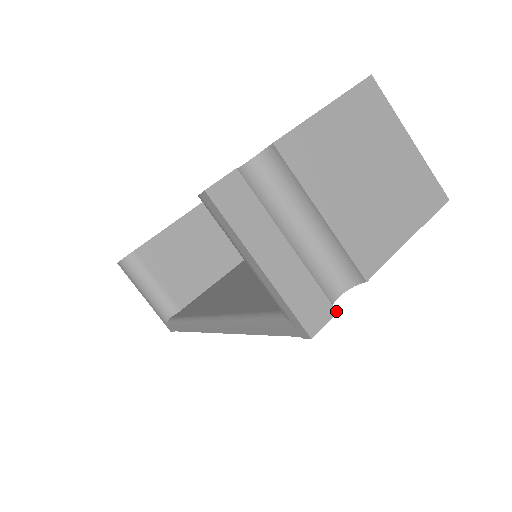
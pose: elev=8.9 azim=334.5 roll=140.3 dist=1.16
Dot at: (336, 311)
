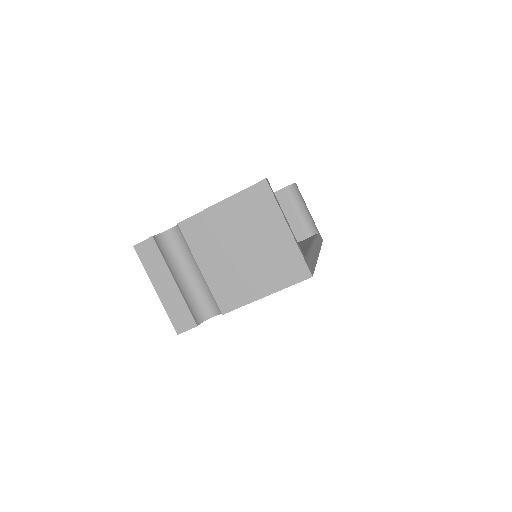
Dot at: (197, 325)
